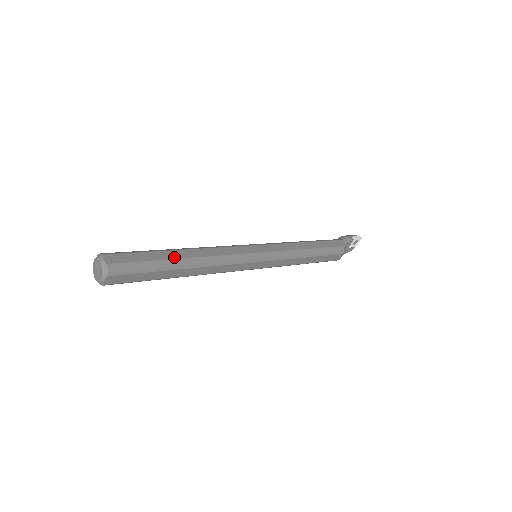
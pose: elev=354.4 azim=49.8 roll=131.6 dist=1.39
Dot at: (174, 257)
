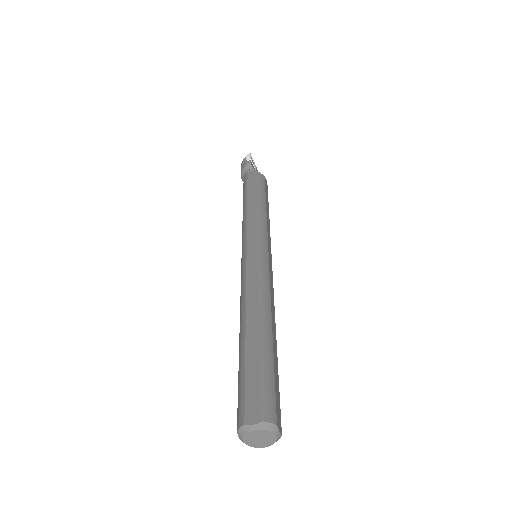
Dot at: (257, 338)
